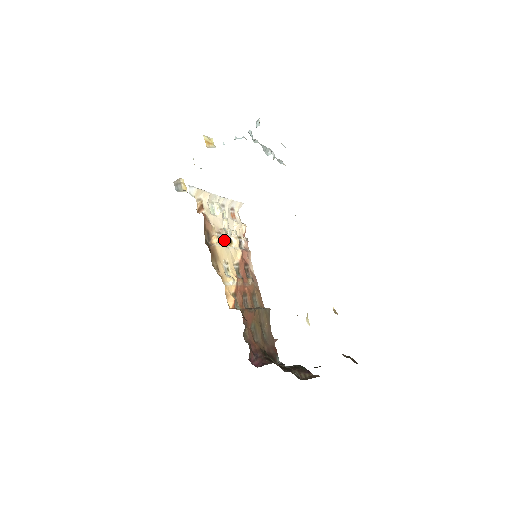
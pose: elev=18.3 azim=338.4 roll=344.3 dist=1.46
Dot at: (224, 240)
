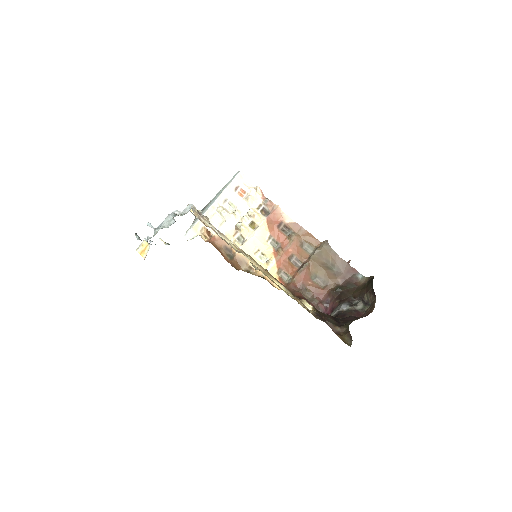
Dot at: (244, 234)
